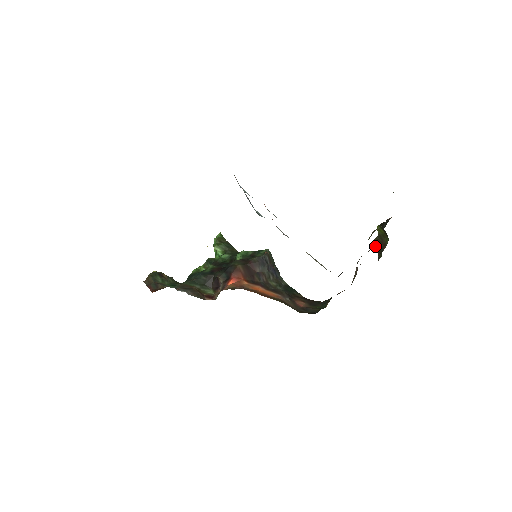
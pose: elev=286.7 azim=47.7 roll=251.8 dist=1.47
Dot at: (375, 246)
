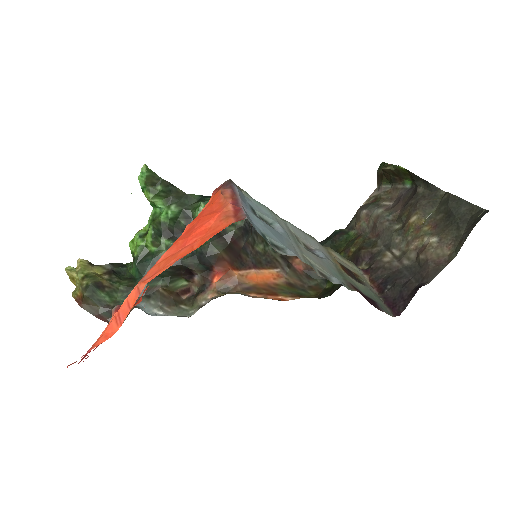
Dot at: (382, 171)
